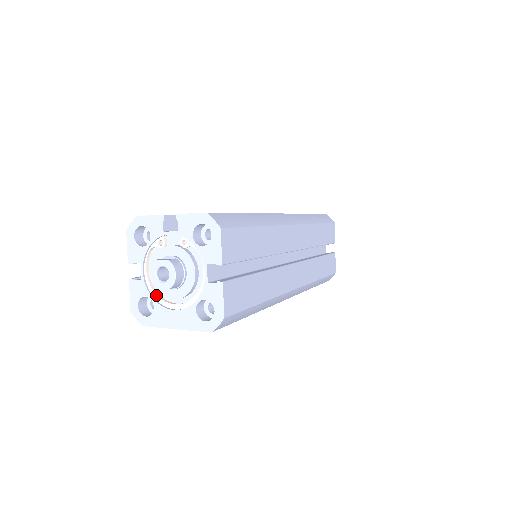
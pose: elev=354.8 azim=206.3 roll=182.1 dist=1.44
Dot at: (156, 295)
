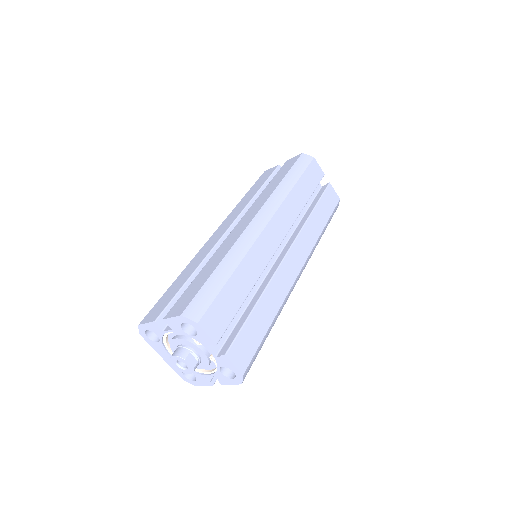
Dot at: (166, 341)
